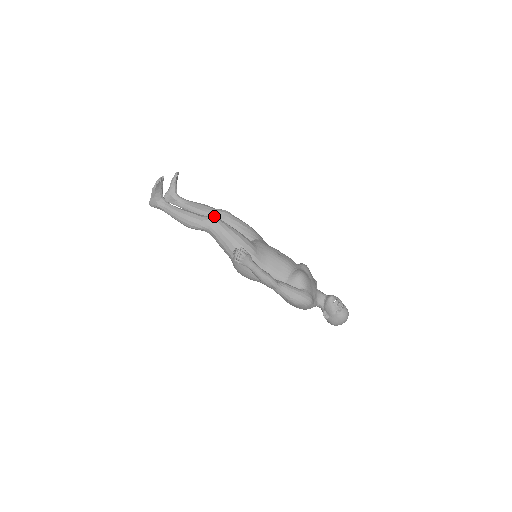
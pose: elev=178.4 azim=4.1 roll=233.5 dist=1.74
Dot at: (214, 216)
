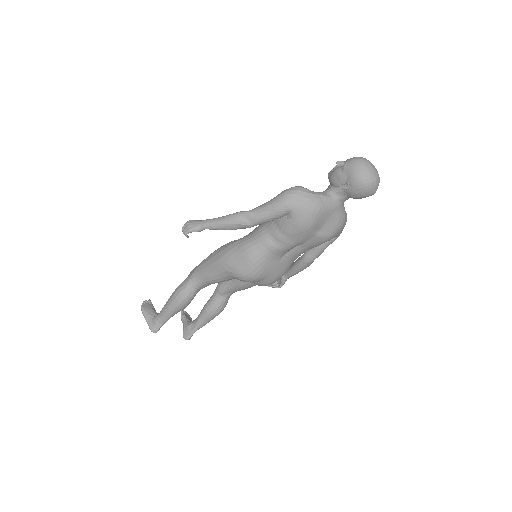
Dot at: (215, 289)
